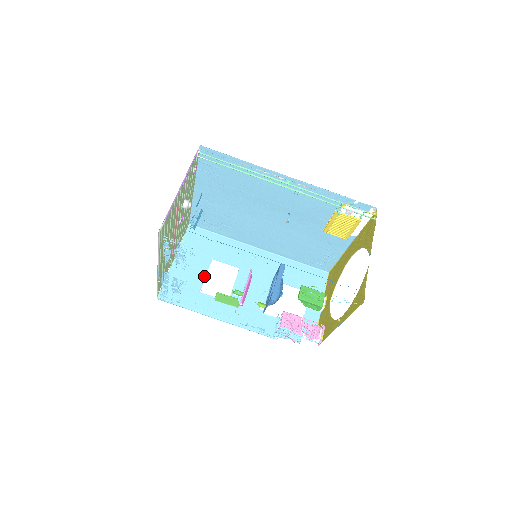
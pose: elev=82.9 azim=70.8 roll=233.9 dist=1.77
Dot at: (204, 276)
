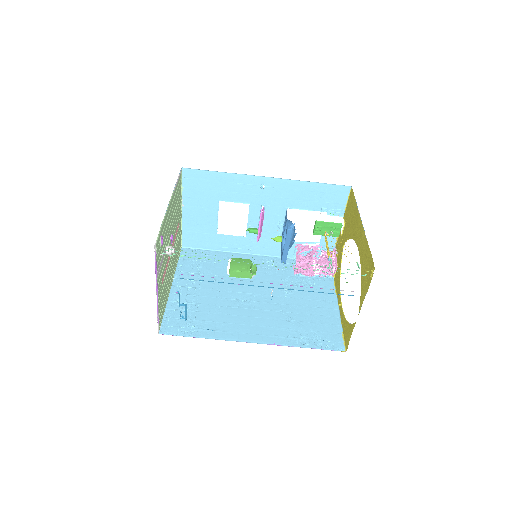
Dot at: (216, 219)
